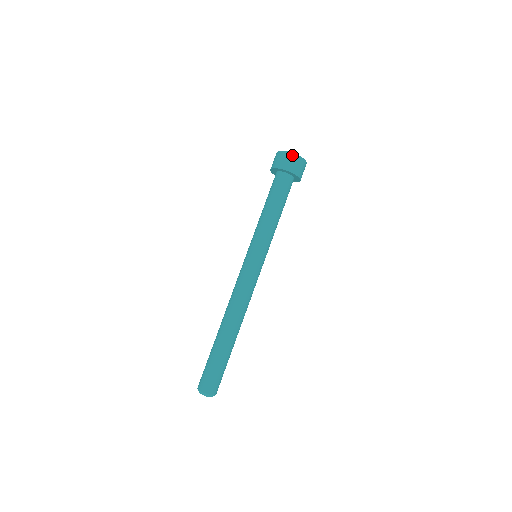
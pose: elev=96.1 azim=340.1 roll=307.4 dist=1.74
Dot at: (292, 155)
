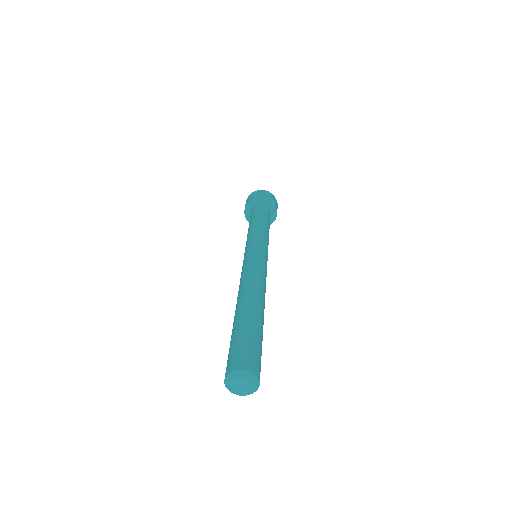
Dot at: (257, 191)
